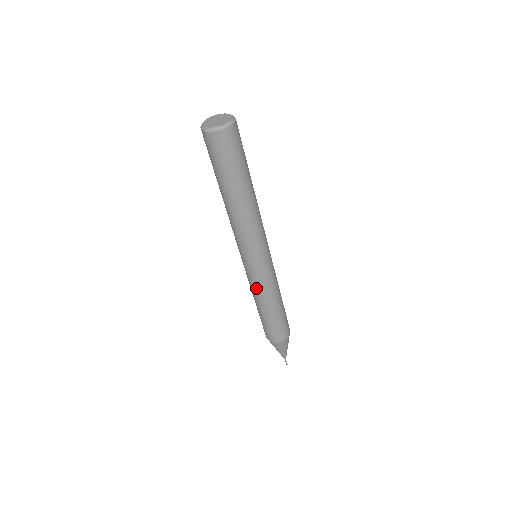
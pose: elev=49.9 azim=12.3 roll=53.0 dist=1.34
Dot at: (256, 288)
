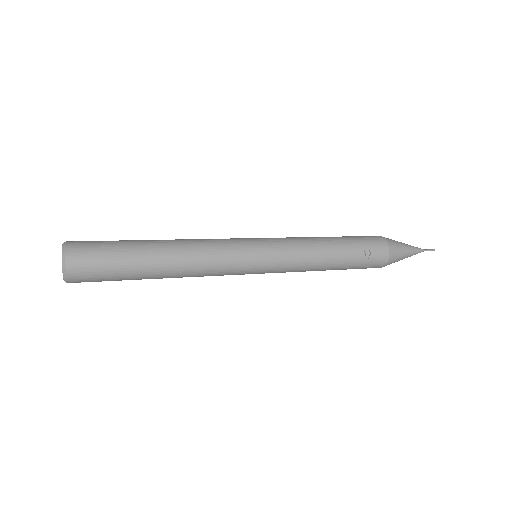
Dot at: occluded
